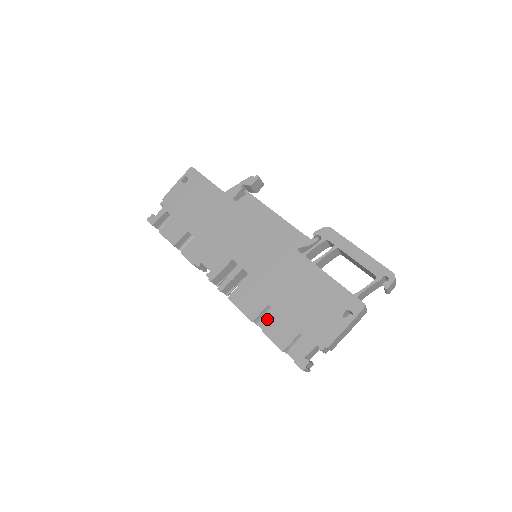
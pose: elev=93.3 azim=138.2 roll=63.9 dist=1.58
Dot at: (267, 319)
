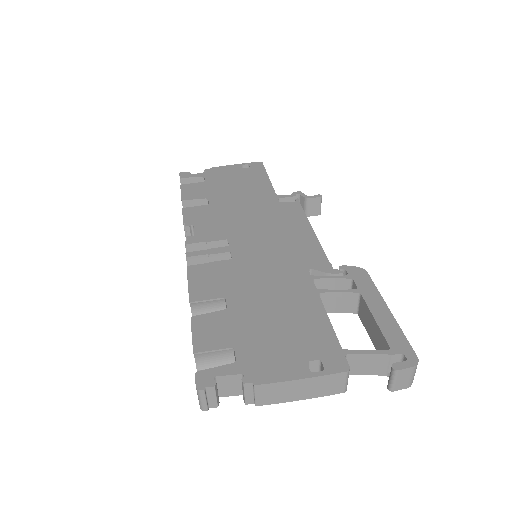
Dot at: occluded
